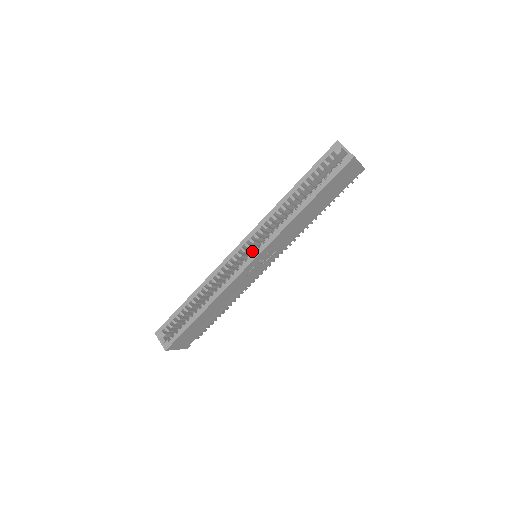
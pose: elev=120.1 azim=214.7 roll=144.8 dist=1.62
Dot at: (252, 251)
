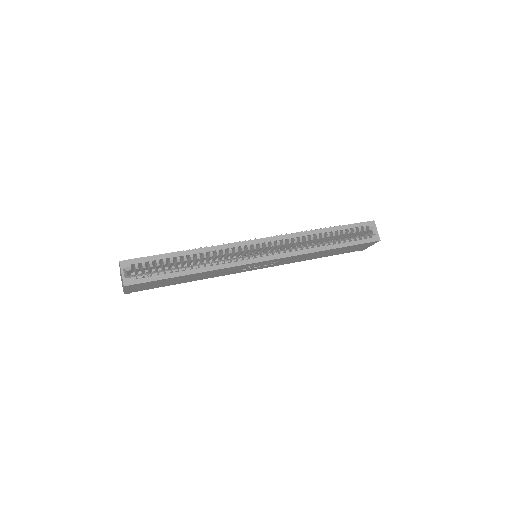
Dot at: (269, 252)
